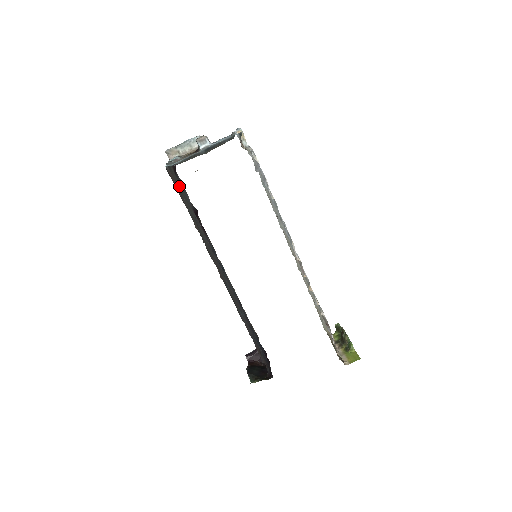
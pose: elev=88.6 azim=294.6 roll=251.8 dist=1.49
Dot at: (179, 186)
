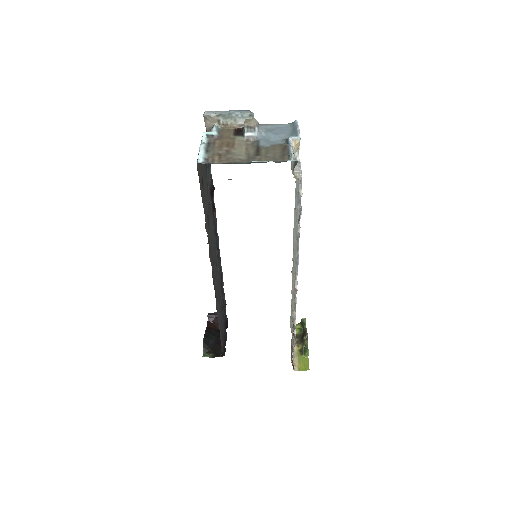
Dot at: (204, 171)
